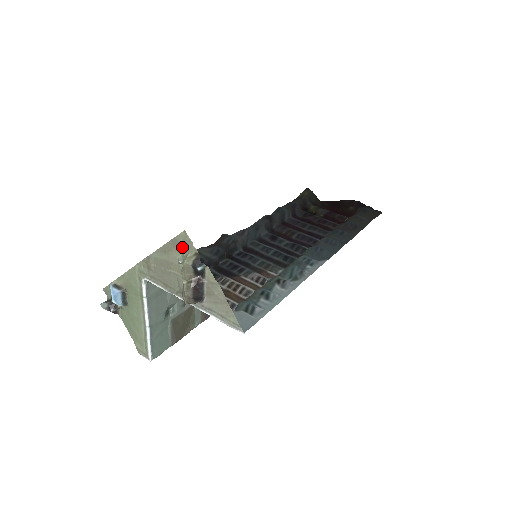
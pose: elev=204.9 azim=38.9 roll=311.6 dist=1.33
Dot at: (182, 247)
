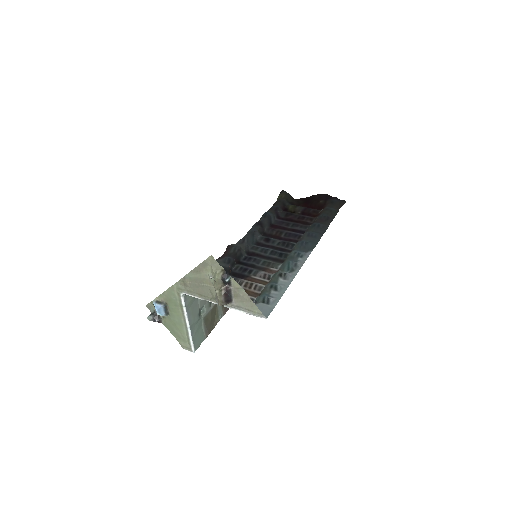
Dot at: (211, 267)
